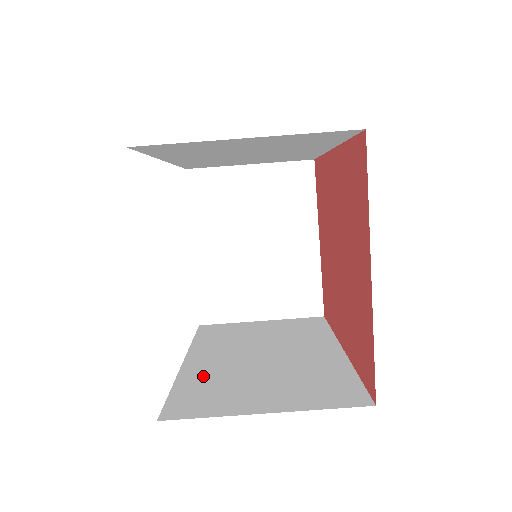
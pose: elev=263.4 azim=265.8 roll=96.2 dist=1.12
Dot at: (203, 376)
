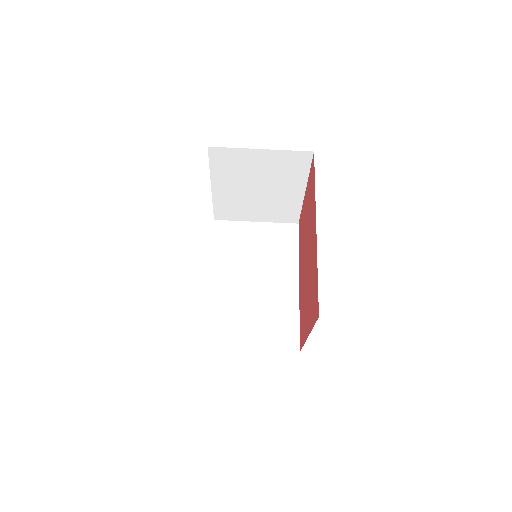
Dot at: (221, 304)
